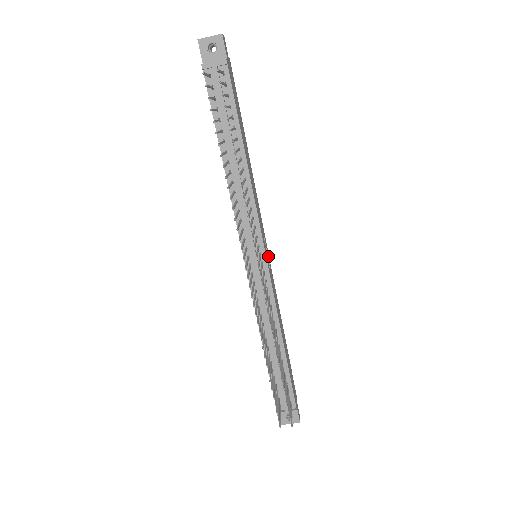
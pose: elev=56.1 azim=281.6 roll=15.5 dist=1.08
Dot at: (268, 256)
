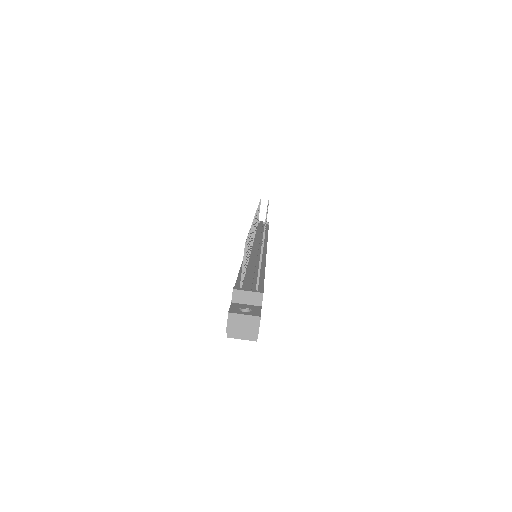
Dot at: occluded
